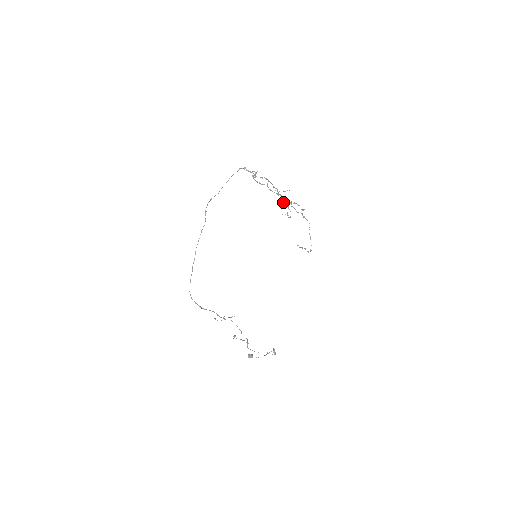
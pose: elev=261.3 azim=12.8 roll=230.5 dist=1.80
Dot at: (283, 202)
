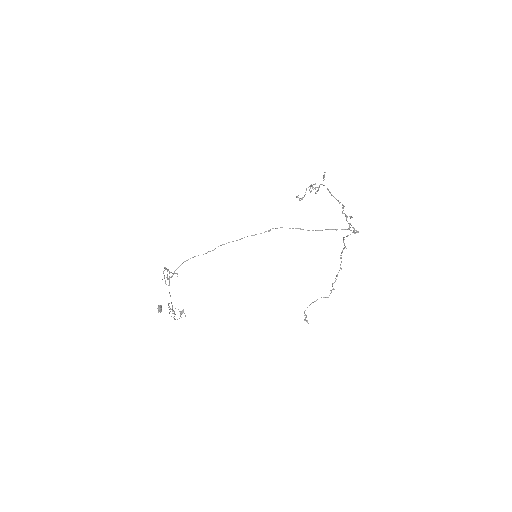
Dot at: (312, 185)
